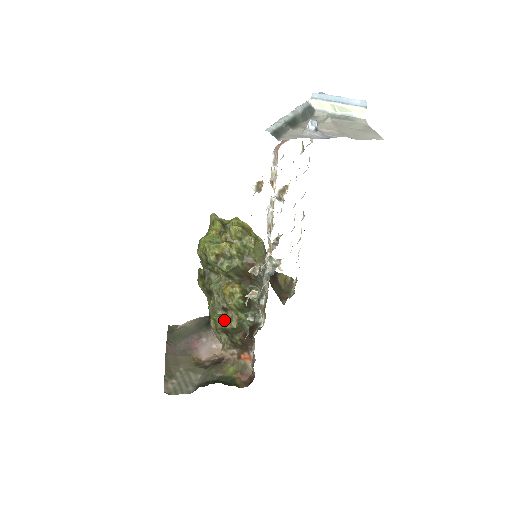
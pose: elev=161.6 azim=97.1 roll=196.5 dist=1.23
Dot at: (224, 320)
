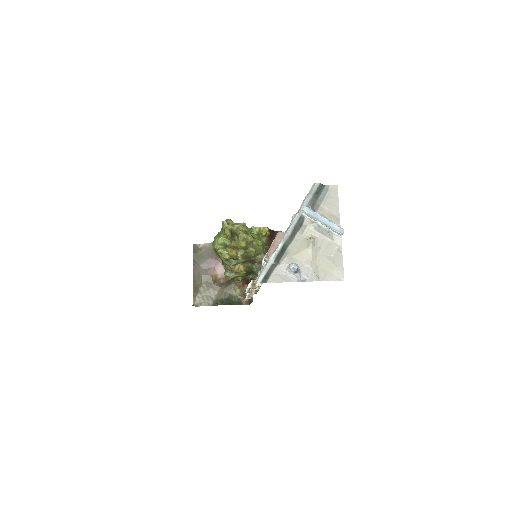
Dot at: (233, 278)
